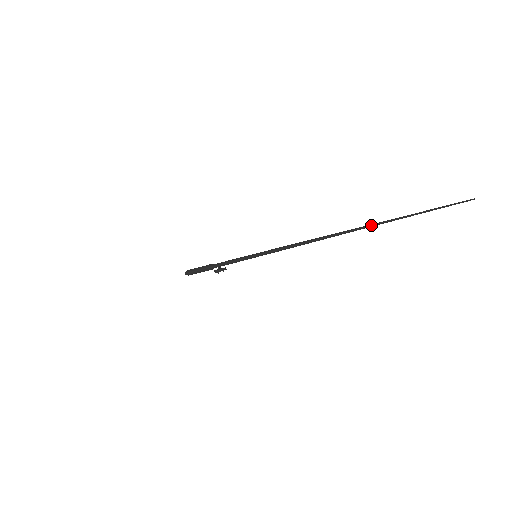
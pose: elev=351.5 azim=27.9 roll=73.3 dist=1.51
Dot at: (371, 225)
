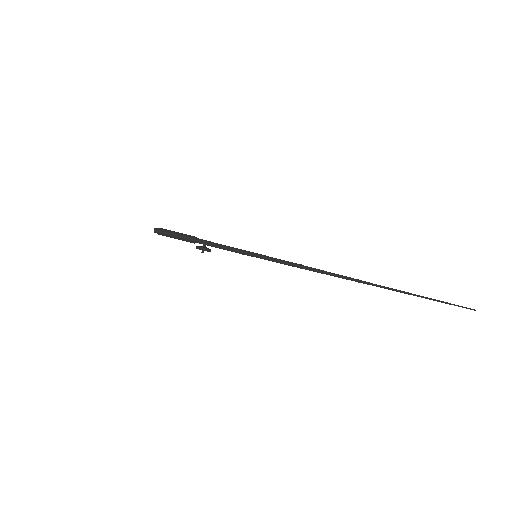
Dot at: (387, 287)
